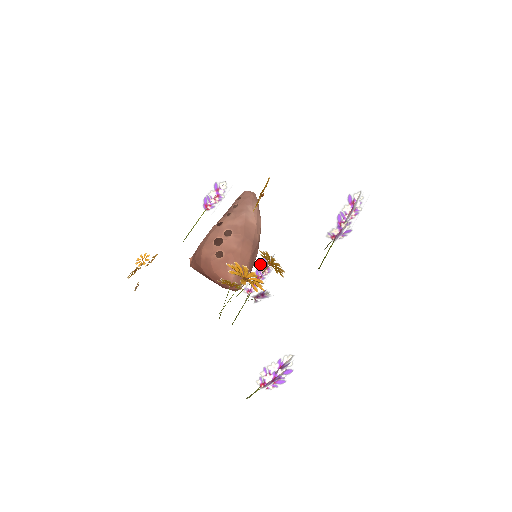
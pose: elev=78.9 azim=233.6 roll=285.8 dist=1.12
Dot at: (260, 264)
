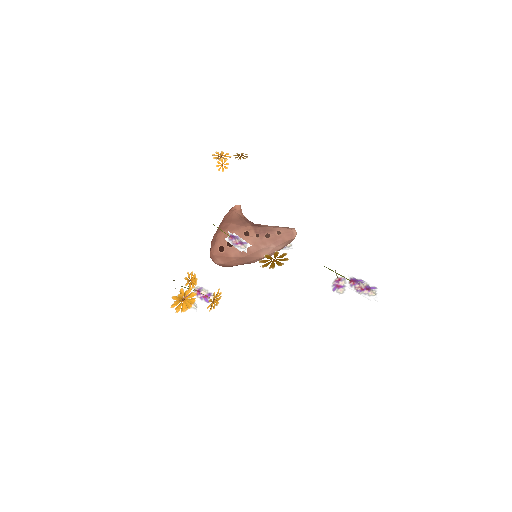
Dot at: occluded
